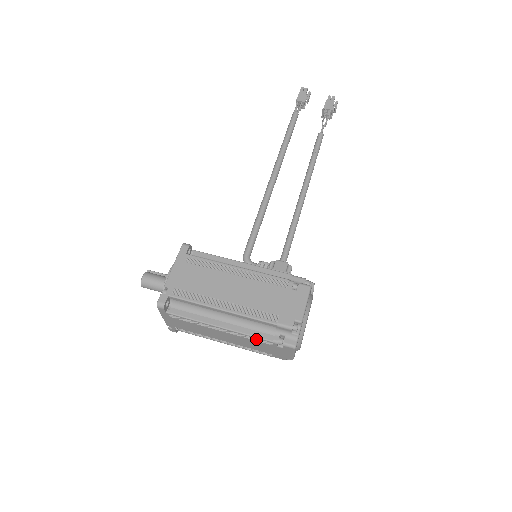
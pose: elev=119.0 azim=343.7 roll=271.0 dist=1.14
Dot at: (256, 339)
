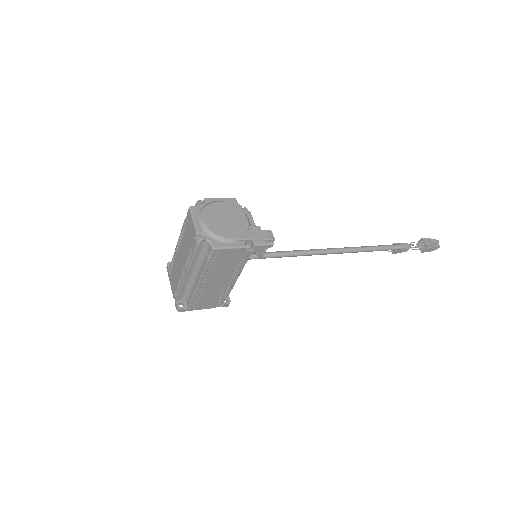
Dot at: (183, 230)
